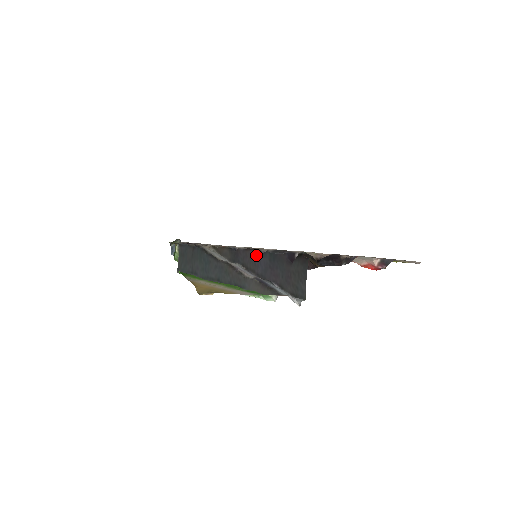
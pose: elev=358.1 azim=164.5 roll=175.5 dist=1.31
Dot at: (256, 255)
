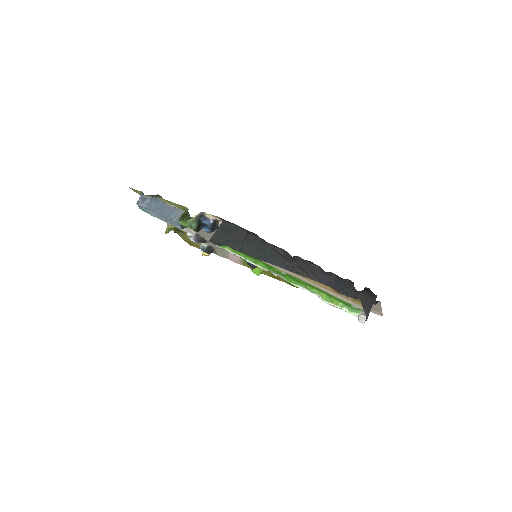
Dot at: (320, 271)
